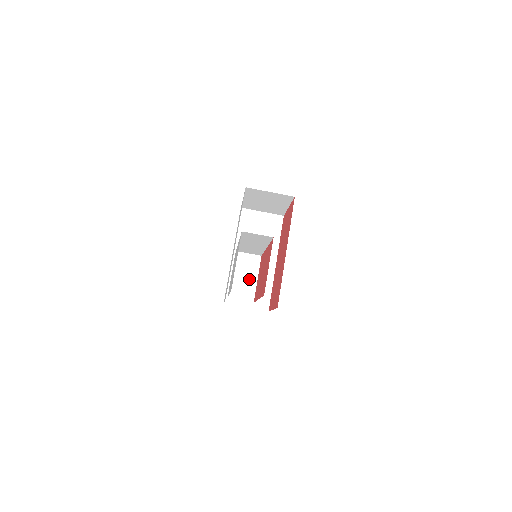
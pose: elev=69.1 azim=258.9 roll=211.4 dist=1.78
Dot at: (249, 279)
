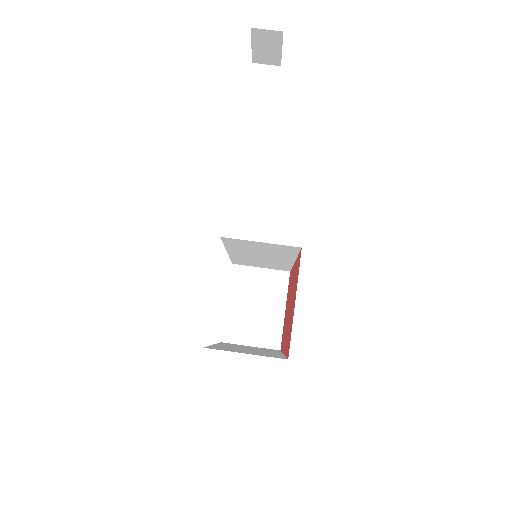
Dot at: occluded
